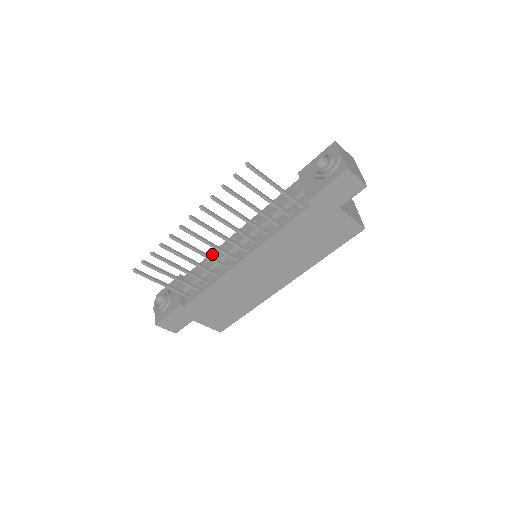
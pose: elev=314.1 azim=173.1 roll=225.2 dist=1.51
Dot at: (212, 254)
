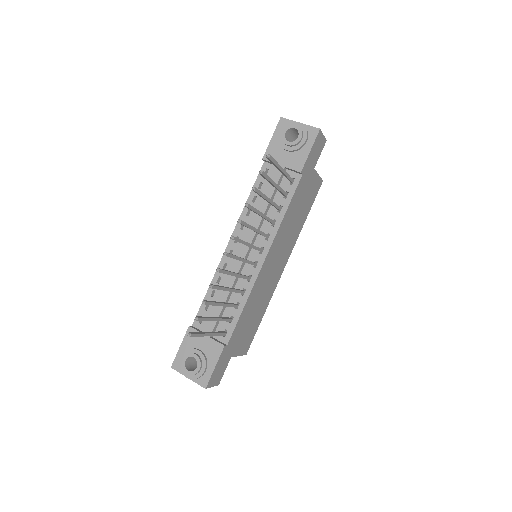
Dot at: (213, 282)
